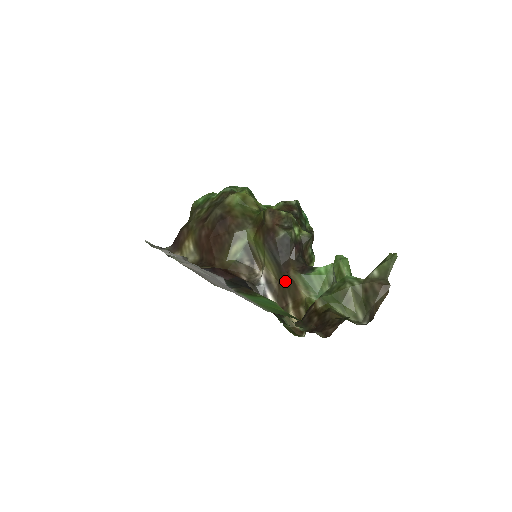
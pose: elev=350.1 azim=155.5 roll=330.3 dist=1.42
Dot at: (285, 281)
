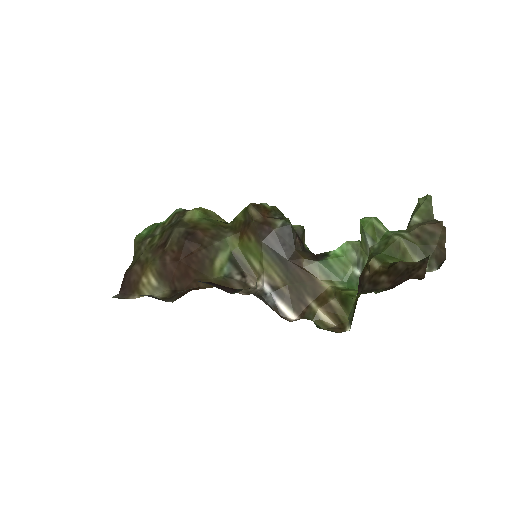
Dot at: (297, 279)
